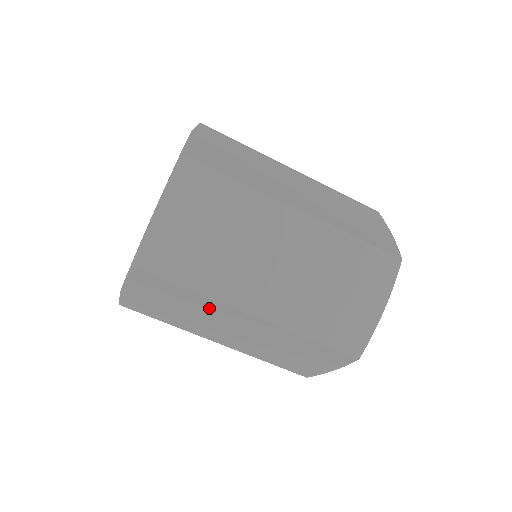
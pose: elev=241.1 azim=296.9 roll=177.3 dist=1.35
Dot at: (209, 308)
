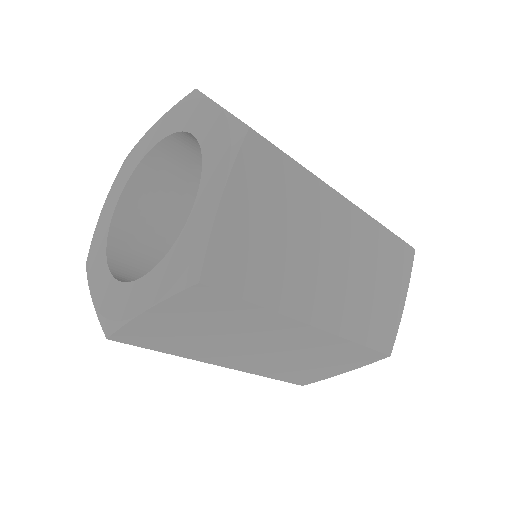
Dot at: occluded
